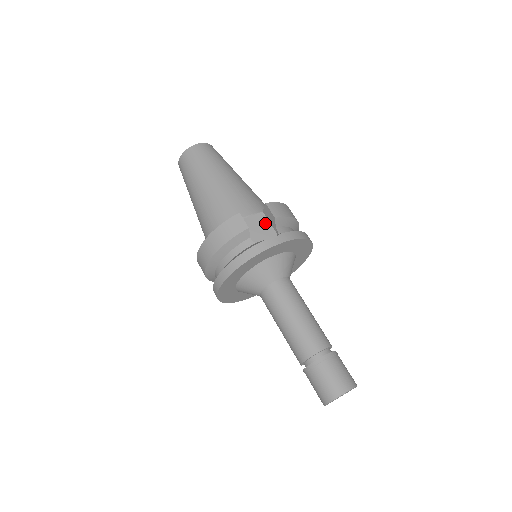
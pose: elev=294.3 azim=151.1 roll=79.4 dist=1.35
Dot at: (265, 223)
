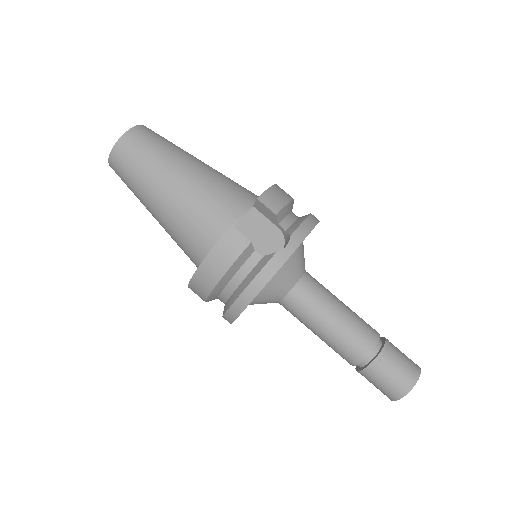
Dot at: (262, 221)
